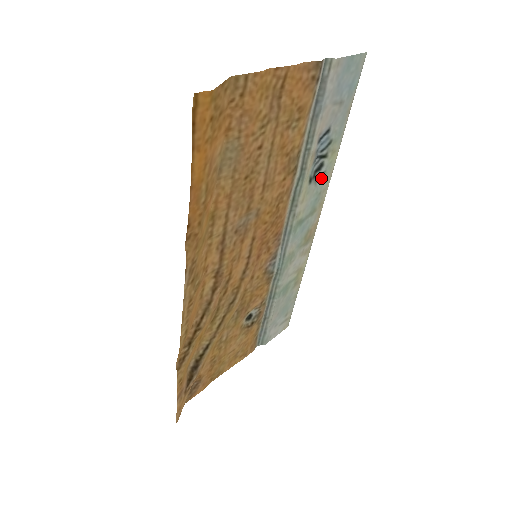
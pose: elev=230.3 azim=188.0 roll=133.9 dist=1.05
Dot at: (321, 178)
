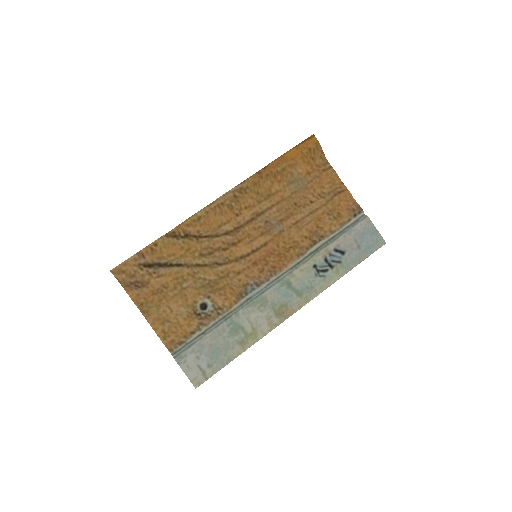
Dot at: (320, 277)
